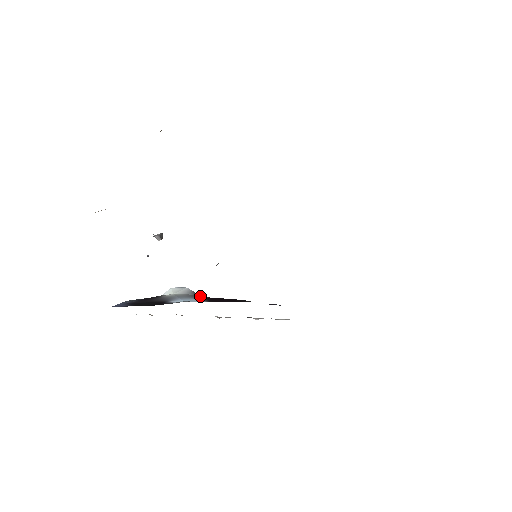
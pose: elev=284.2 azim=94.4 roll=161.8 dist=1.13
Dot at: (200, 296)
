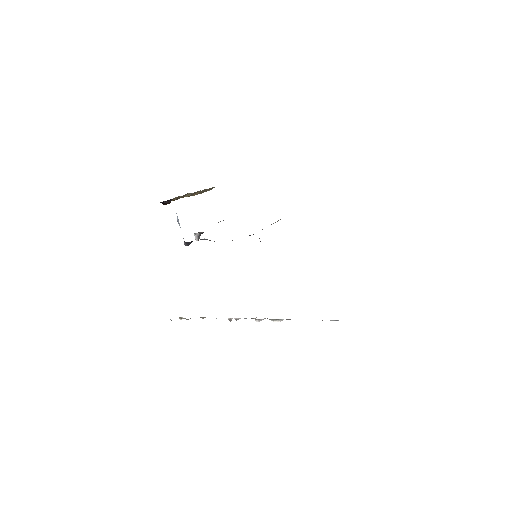
Dot at: occluded
